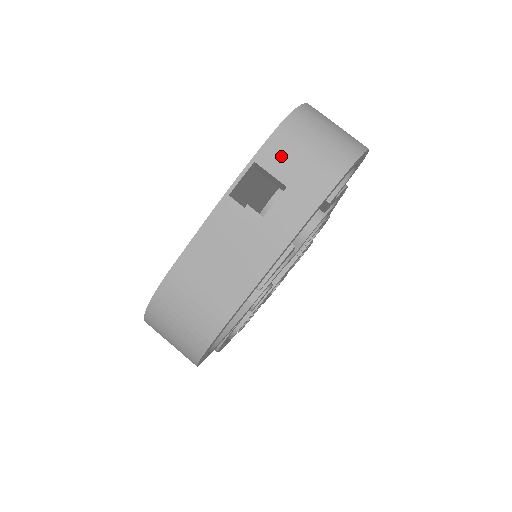
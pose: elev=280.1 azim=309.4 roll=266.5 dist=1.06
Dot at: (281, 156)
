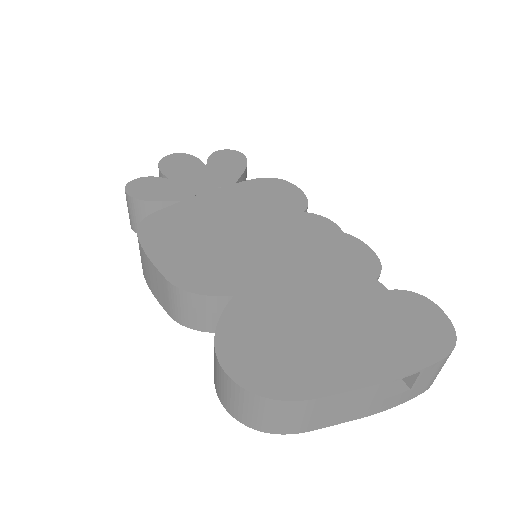
Dot at: (429, 373)
